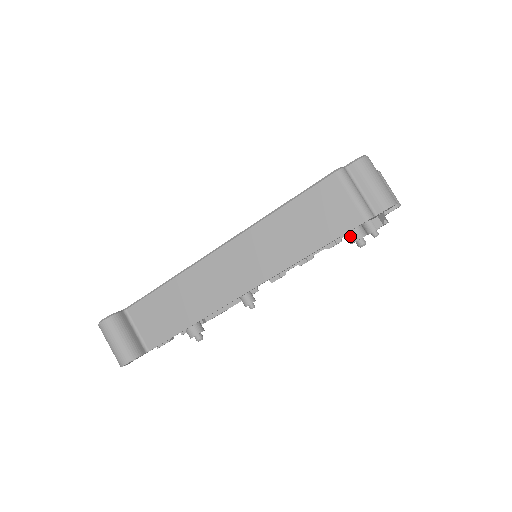
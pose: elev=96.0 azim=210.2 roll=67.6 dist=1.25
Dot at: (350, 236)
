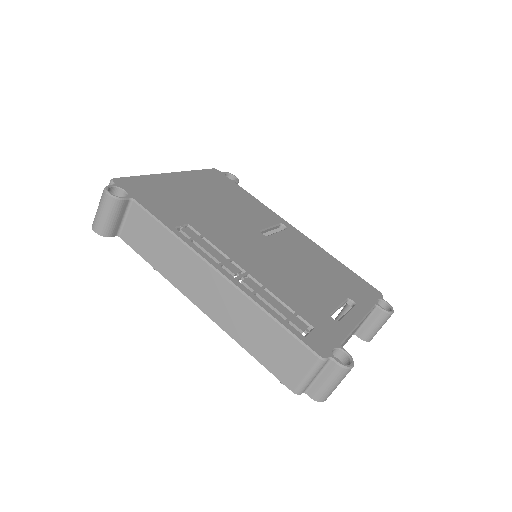
Dot at: occluded
